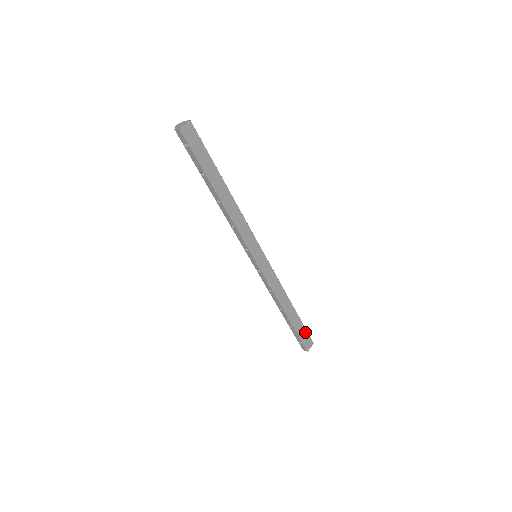
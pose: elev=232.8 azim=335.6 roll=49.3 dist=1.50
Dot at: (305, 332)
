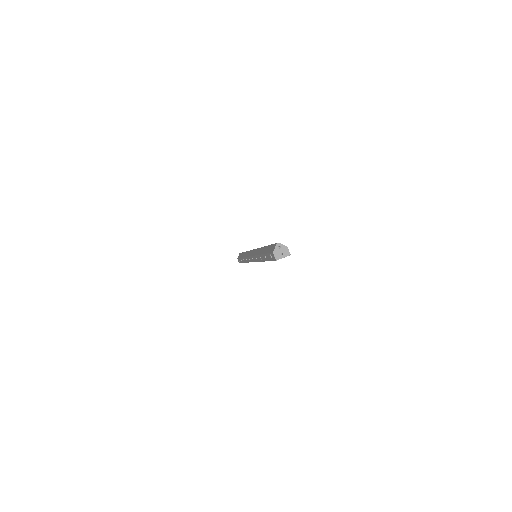
Dot at: occluded
